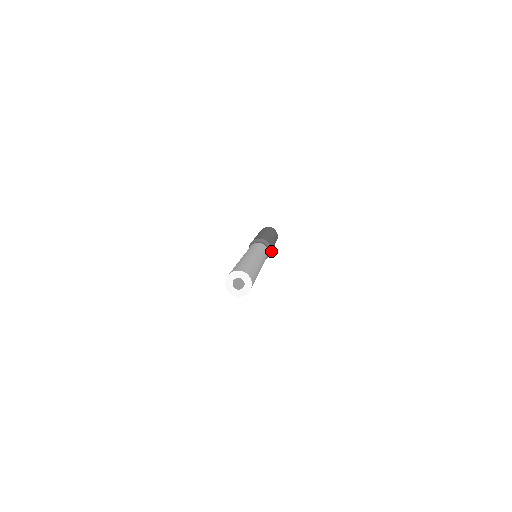
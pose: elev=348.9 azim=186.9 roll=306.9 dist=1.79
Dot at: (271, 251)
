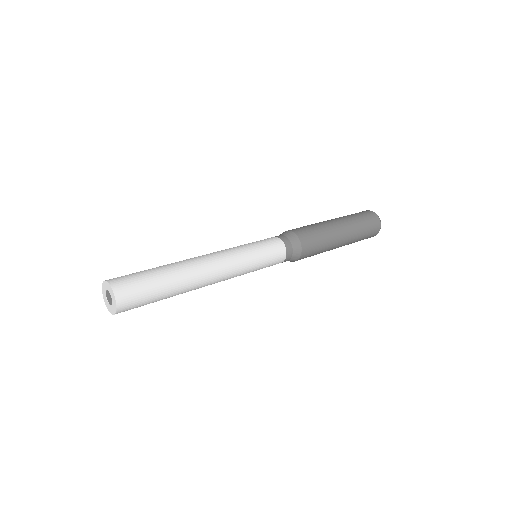
Dot at: (308, 240)
